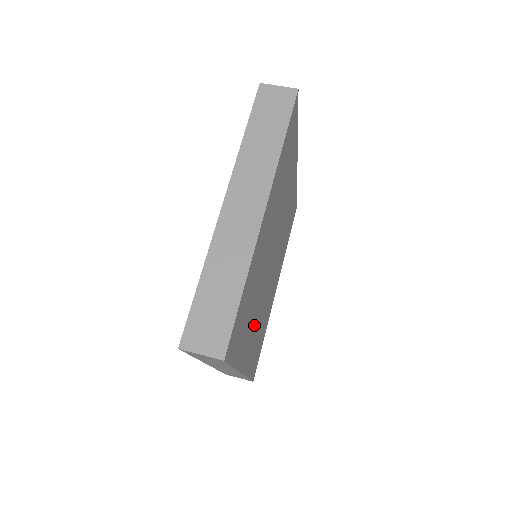
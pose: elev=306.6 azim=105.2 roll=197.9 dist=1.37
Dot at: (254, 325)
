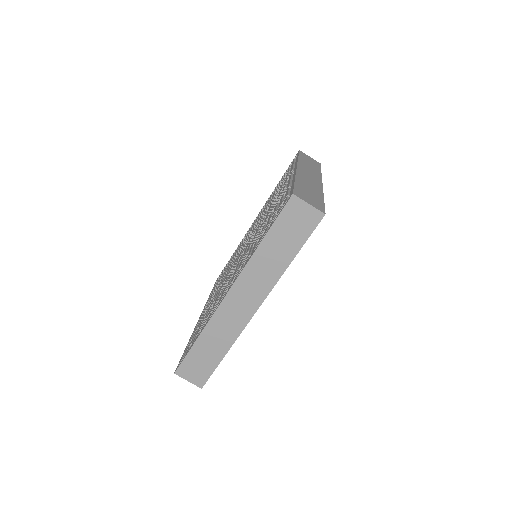
Dot at: occluded
